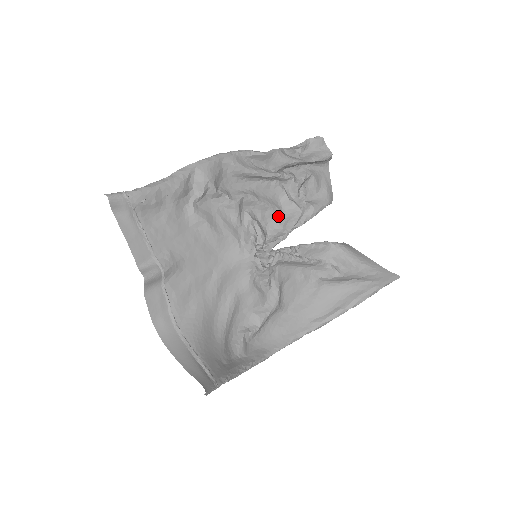
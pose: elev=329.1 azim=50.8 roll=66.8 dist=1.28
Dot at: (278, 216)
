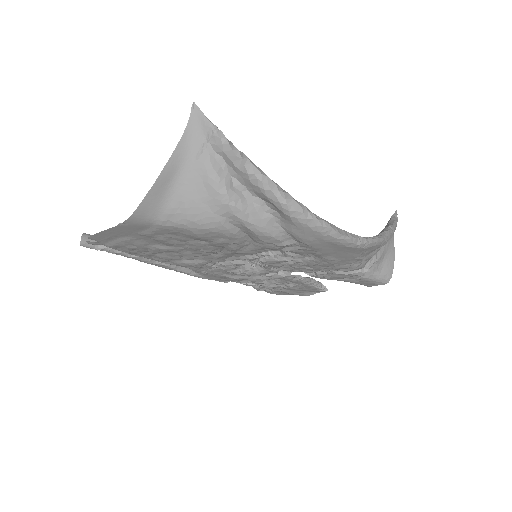
Dot at: (268, 274)
